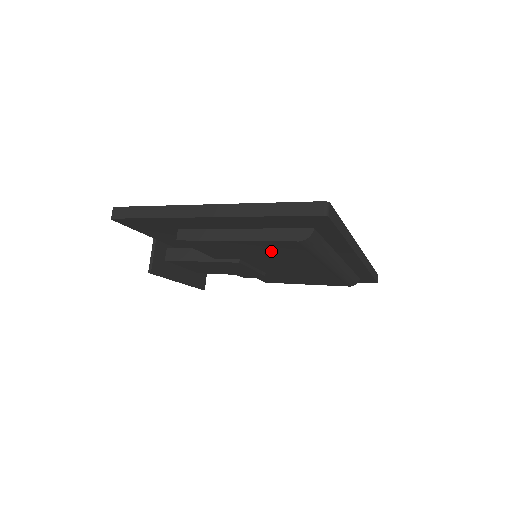
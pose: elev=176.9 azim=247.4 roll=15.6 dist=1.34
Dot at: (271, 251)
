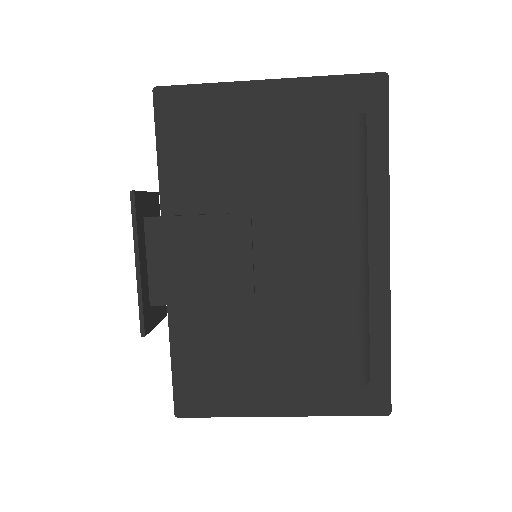
Dot at: (308, 162)
